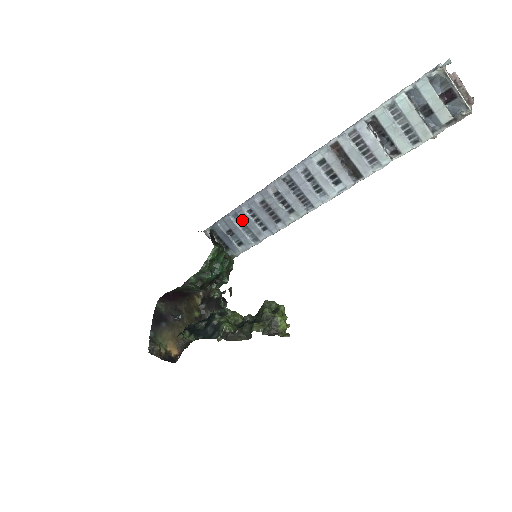
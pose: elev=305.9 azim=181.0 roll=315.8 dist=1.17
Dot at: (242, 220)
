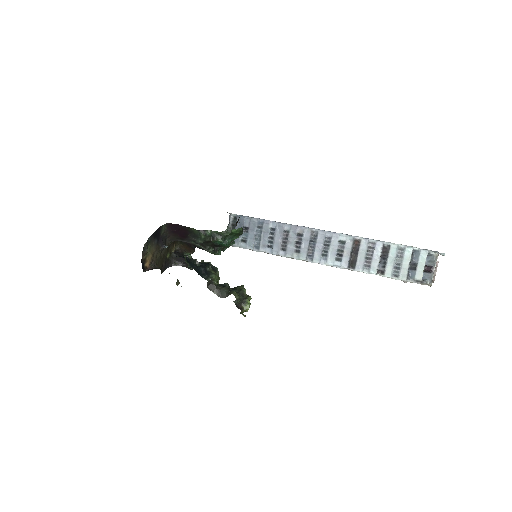
Dot at: (262, 229)
